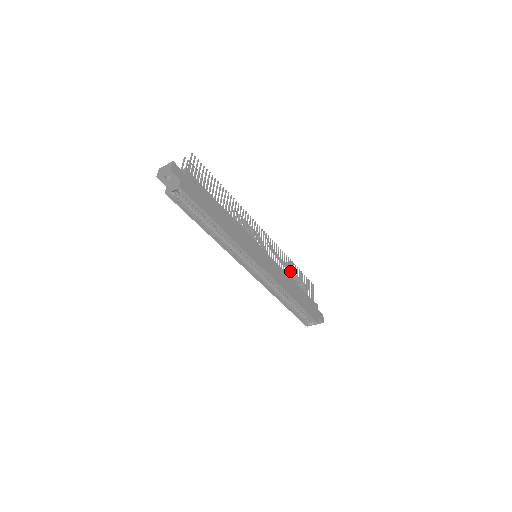
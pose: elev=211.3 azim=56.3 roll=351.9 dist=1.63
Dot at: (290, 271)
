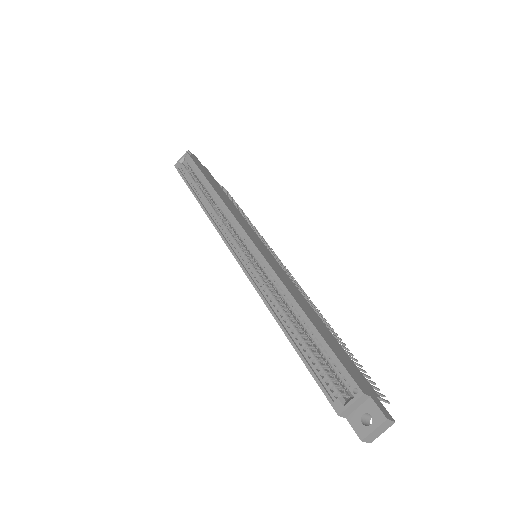
Dot at: occluded
